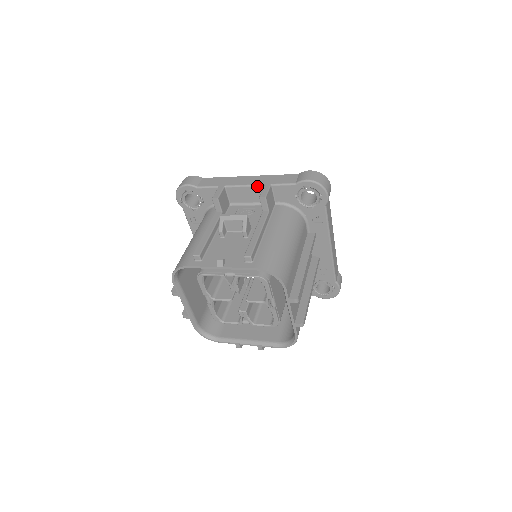
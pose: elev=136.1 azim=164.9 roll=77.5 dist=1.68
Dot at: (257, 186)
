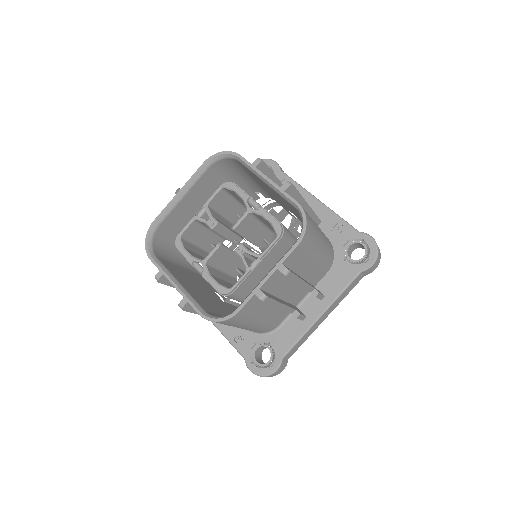
Dot at: occluded
